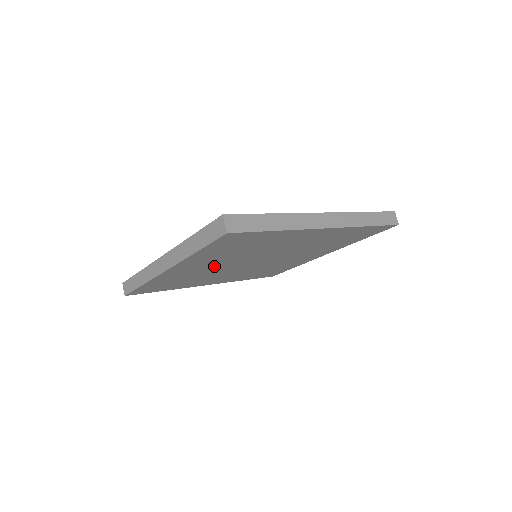
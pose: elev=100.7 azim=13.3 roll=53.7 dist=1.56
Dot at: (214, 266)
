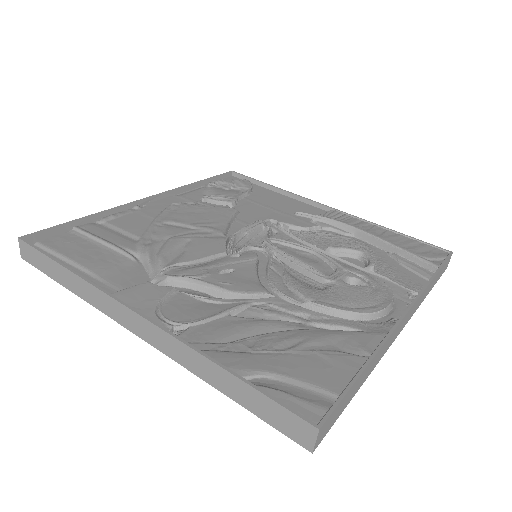
Dot at: occluded
